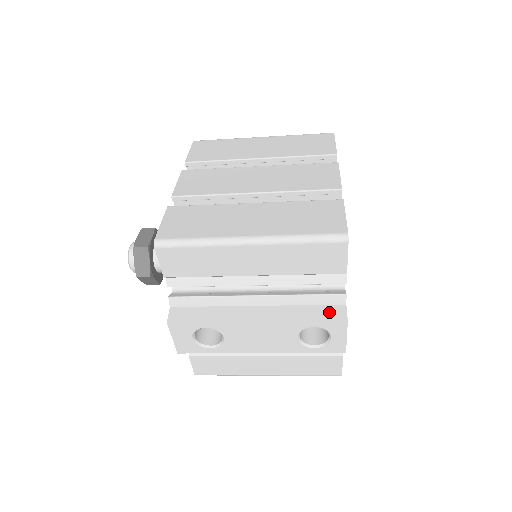
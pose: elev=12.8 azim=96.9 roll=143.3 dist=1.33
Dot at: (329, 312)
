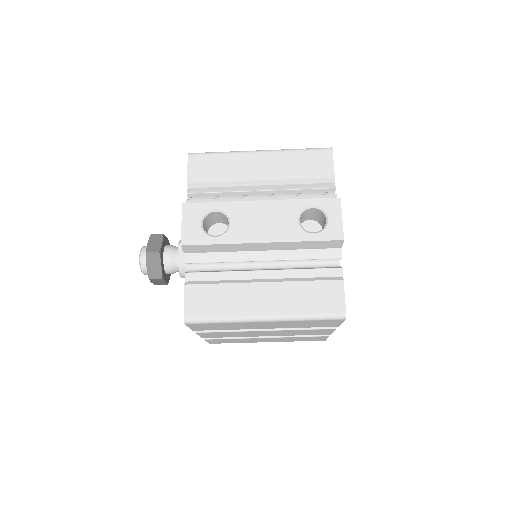
Dot at: occluded
